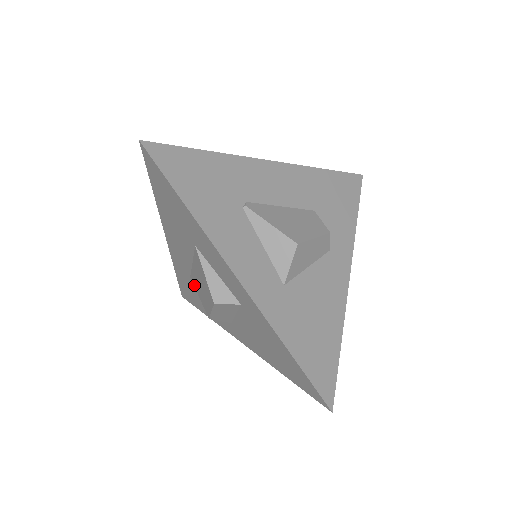
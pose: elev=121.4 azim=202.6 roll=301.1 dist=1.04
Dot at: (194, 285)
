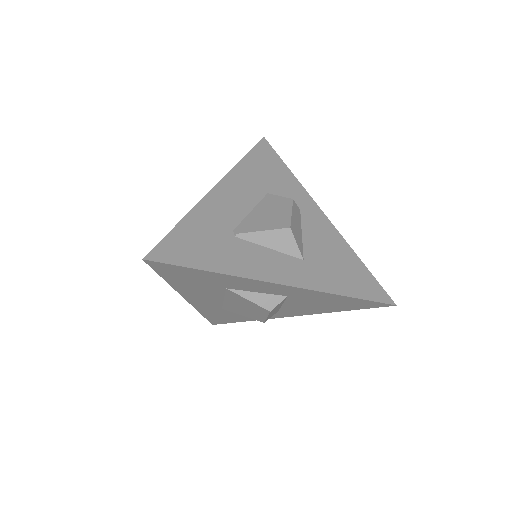
Dot at: (231, 311)
